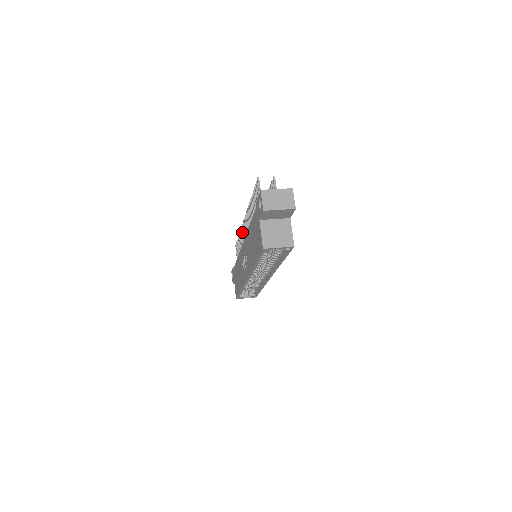
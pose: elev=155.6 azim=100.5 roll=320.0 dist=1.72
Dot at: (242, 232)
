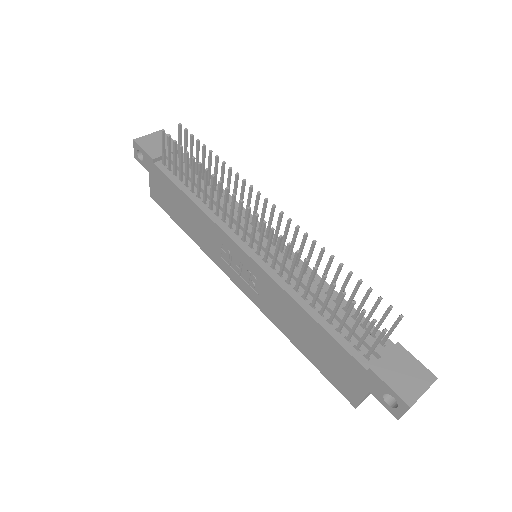
Dot at: (226, 197)
